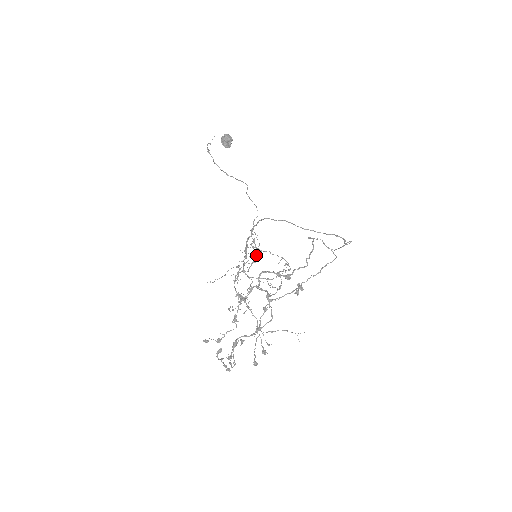
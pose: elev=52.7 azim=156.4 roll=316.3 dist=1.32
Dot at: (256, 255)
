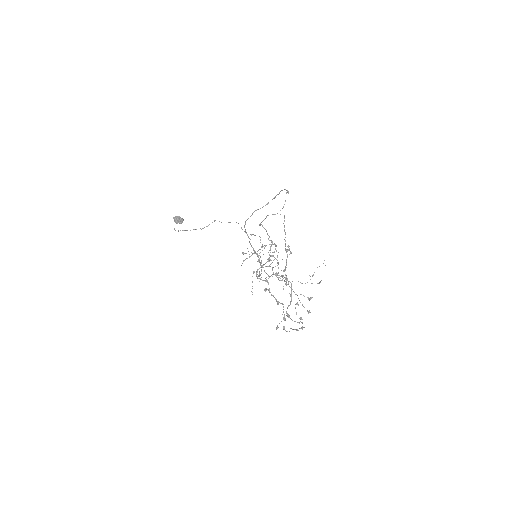
Dot at: occluded
